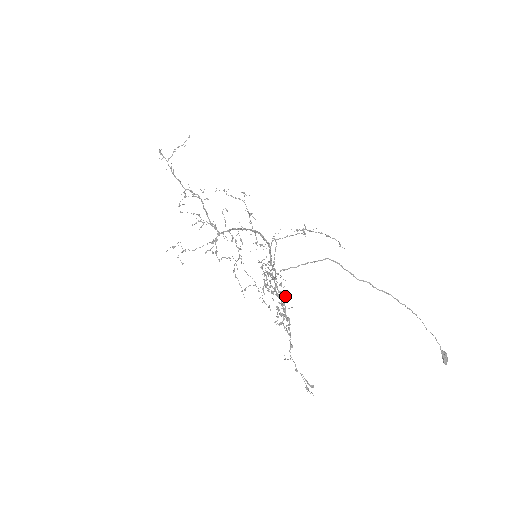
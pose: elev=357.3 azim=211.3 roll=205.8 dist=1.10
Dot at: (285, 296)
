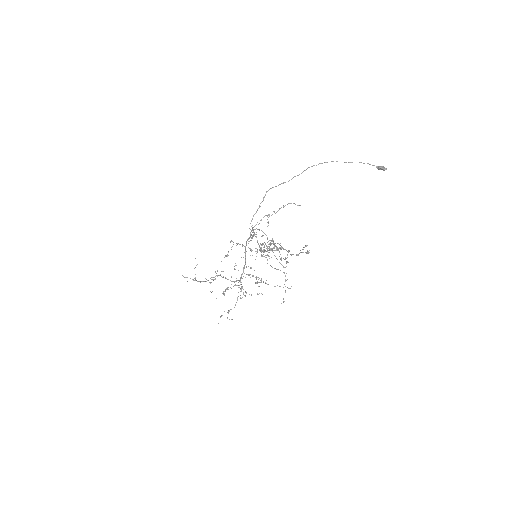
Dot at: (271, 240)
